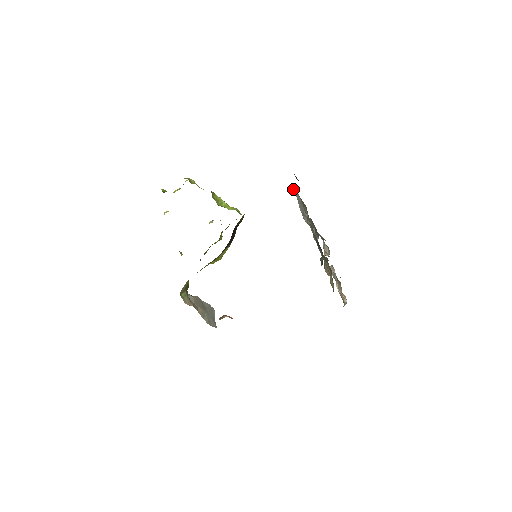
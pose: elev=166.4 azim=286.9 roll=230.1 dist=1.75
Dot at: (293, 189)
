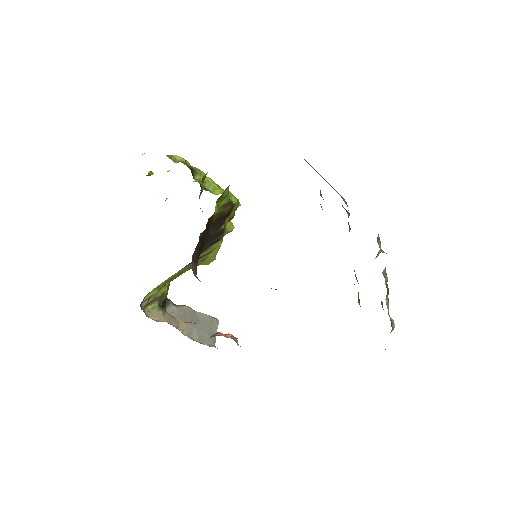
Dot at: occluded
